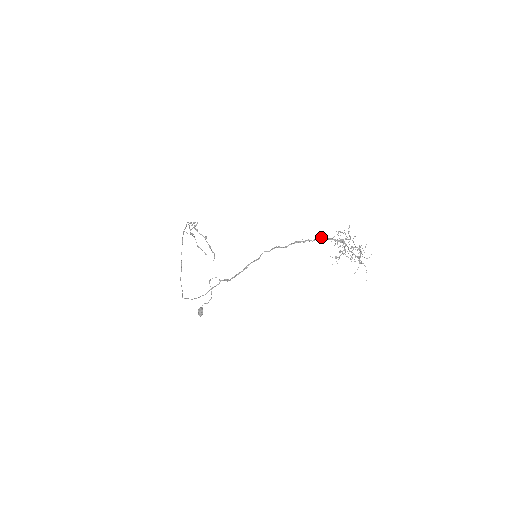
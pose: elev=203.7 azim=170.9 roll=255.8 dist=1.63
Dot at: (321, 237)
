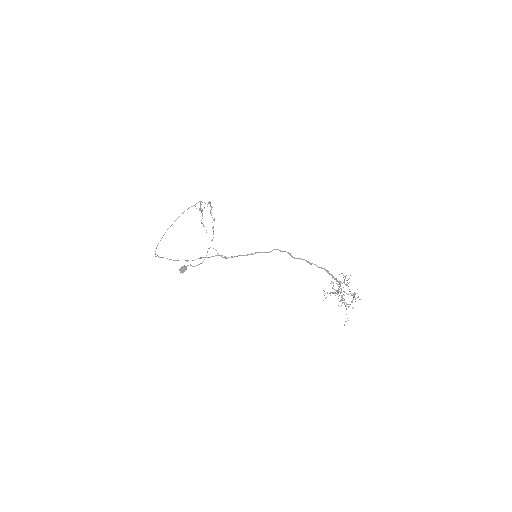
Dot at: occluded
